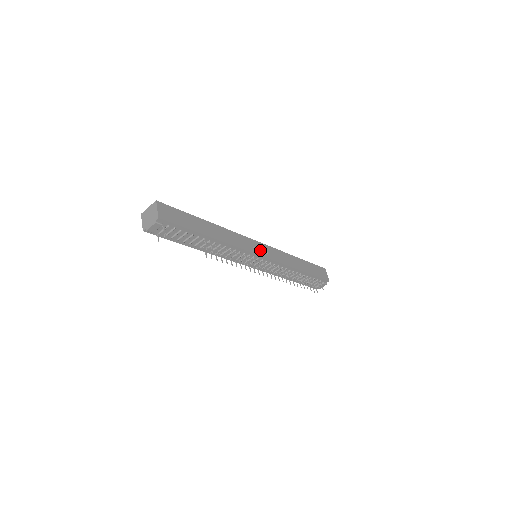
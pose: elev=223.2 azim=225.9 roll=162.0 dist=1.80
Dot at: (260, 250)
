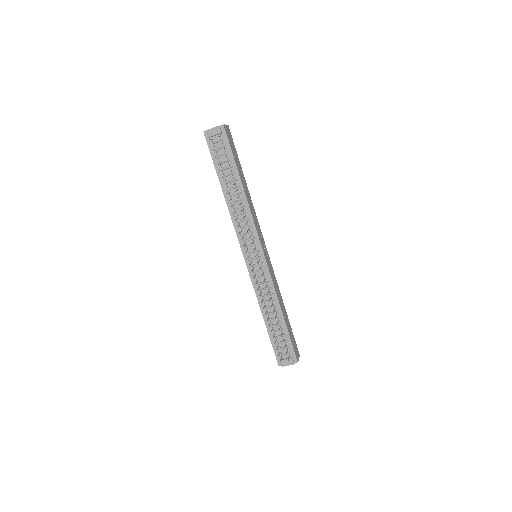
Dot at: (264, 249)
